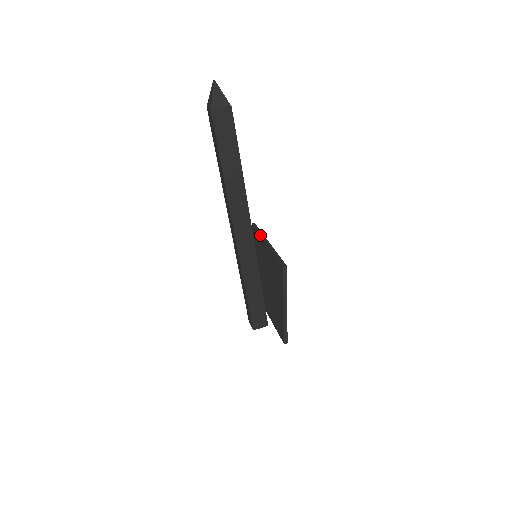
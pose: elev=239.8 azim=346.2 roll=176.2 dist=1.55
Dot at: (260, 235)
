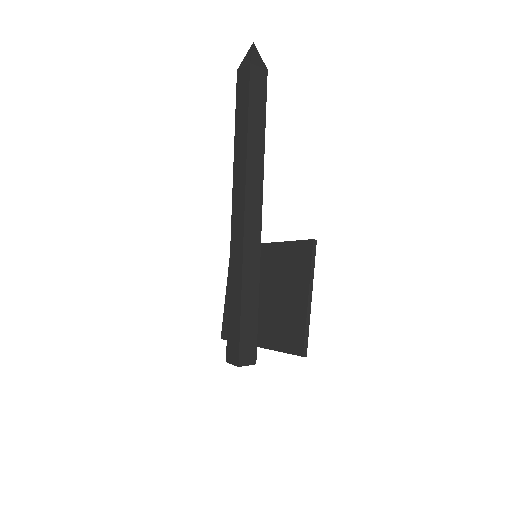
Dot at: occluded
